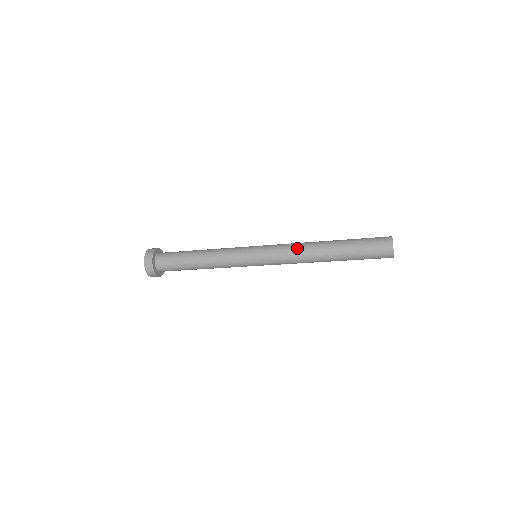
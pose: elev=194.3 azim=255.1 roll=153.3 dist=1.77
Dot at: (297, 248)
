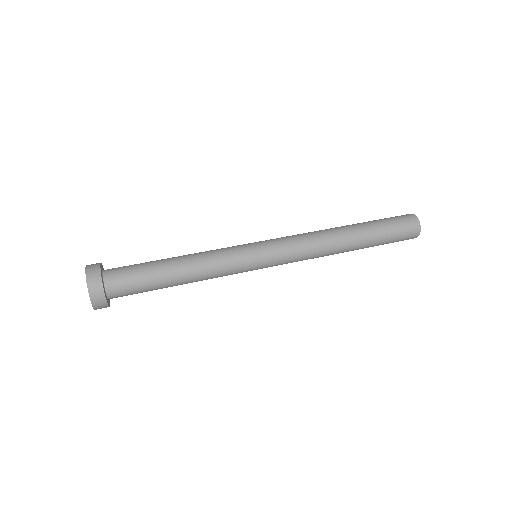
Dot at: (314, 238)
